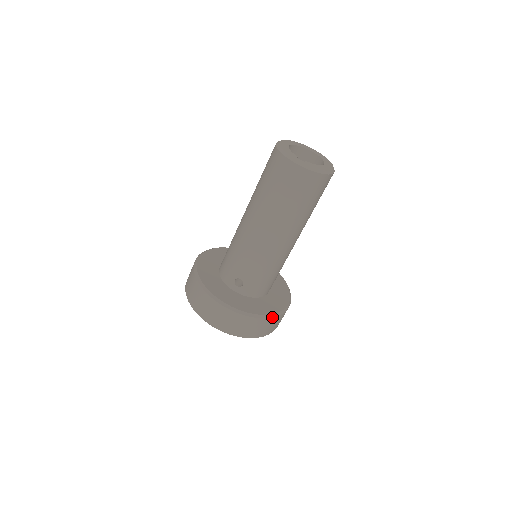
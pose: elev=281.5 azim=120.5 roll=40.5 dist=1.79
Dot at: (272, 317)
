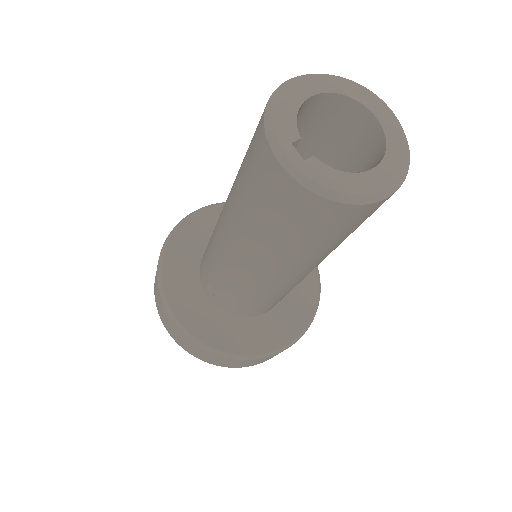
Dot at: (243, 359)
